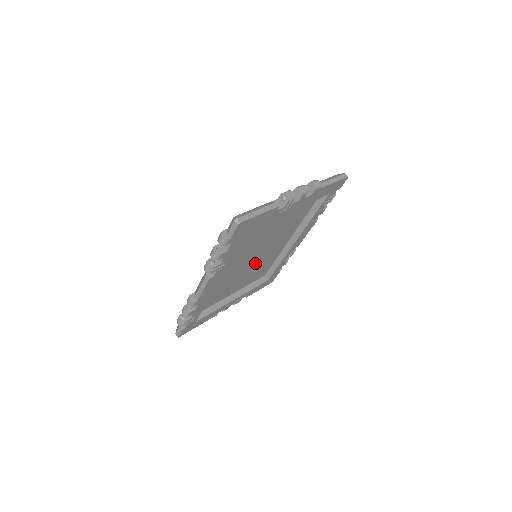
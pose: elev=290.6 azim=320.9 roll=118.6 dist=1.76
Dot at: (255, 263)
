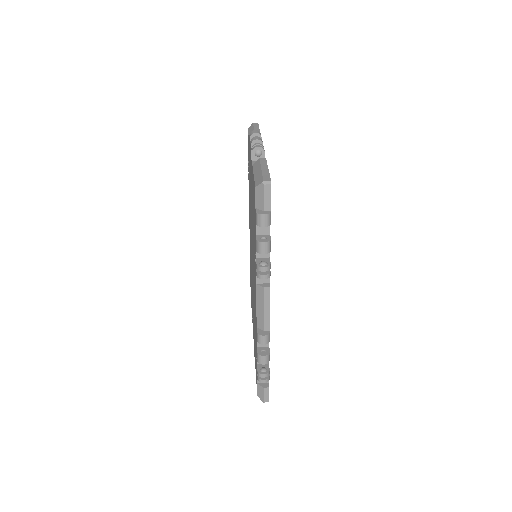
Dot at: occluded
